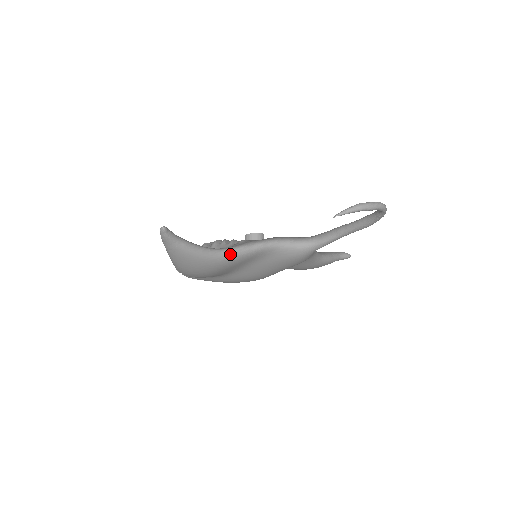
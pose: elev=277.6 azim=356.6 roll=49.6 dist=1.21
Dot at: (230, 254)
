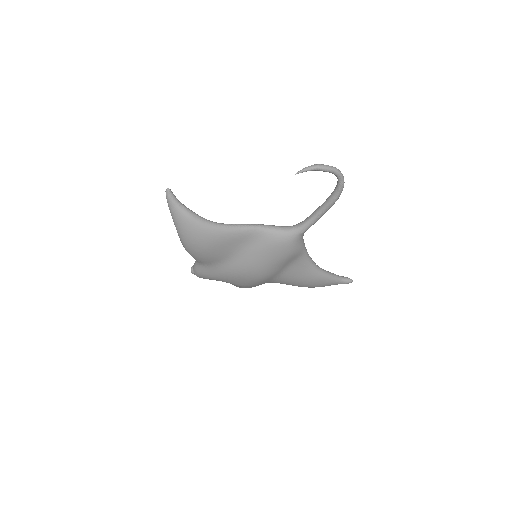
Dot at: (223, 227)
